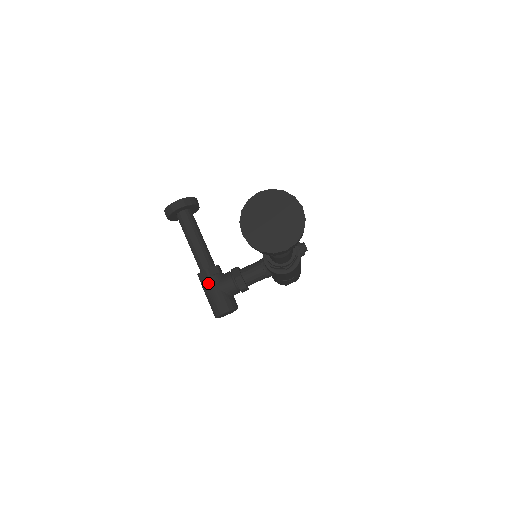
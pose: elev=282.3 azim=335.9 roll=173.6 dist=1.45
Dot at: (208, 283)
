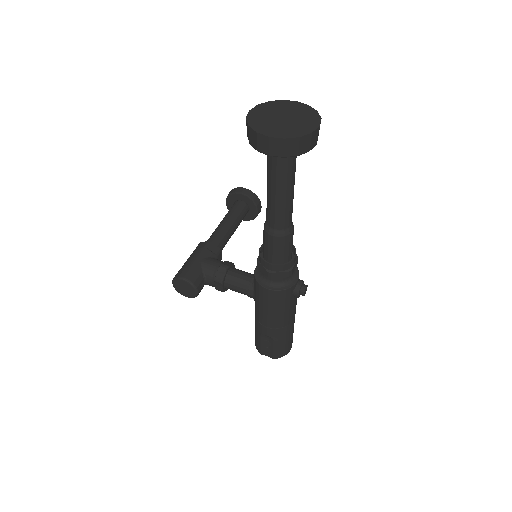
Dot at: (198, 251)
